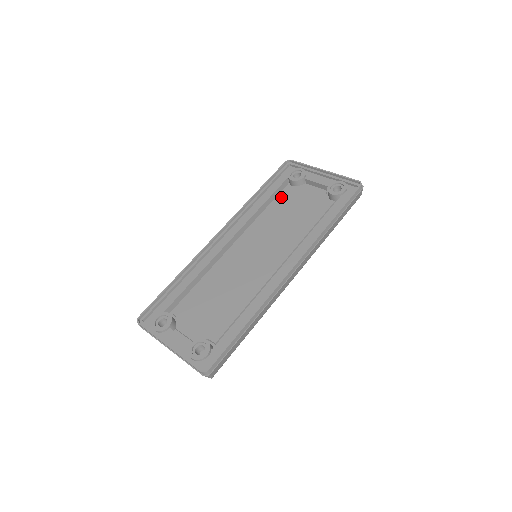
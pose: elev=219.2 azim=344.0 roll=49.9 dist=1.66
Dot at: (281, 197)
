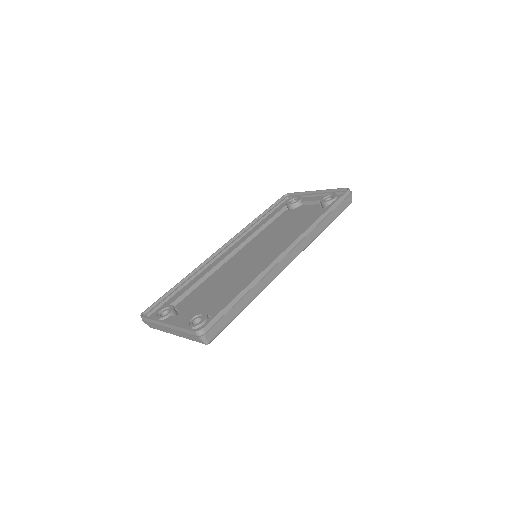
Dot at: (280, 218)
